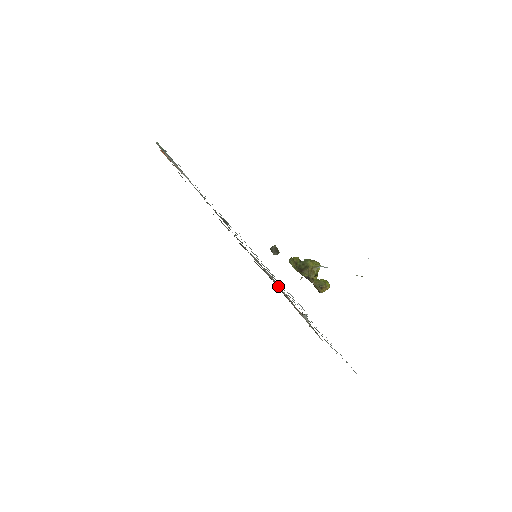
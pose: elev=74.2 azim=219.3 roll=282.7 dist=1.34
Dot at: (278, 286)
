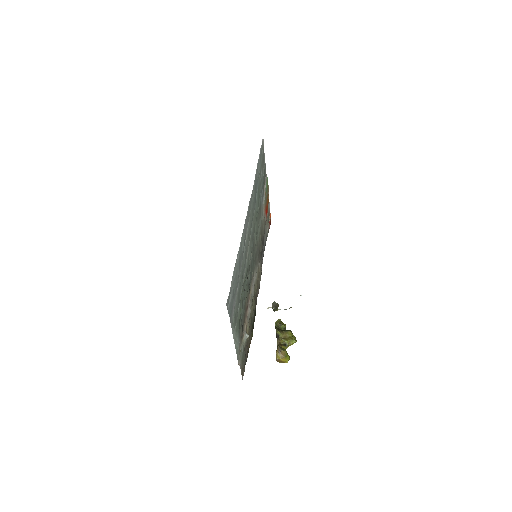
Dot at: (251, 294)
